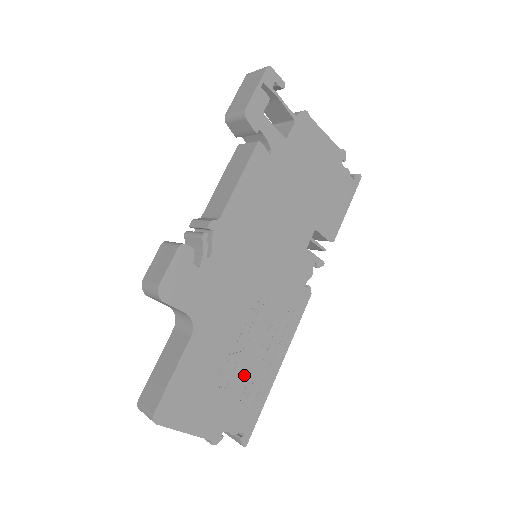
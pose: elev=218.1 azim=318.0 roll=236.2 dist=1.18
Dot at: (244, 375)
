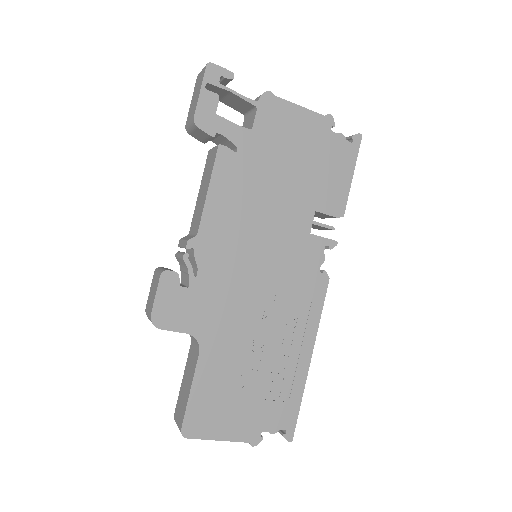
Dot at: (270, 376)
